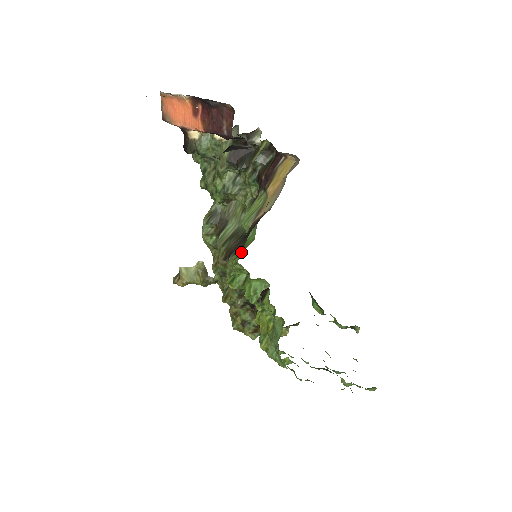
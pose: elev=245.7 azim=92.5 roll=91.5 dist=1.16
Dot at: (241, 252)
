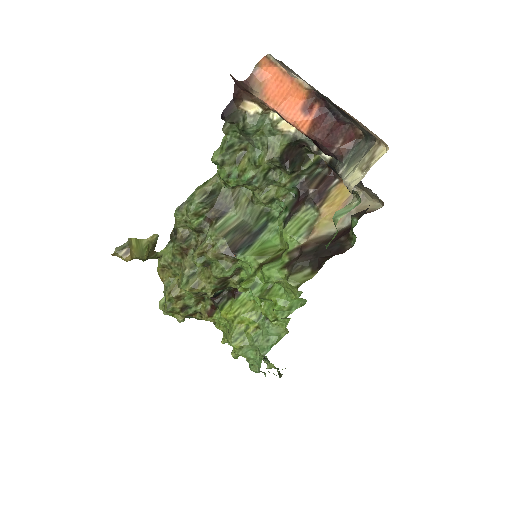
Dot at: (311, 277)
